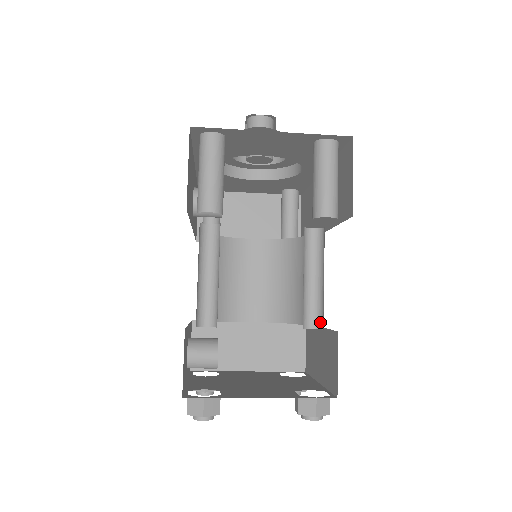
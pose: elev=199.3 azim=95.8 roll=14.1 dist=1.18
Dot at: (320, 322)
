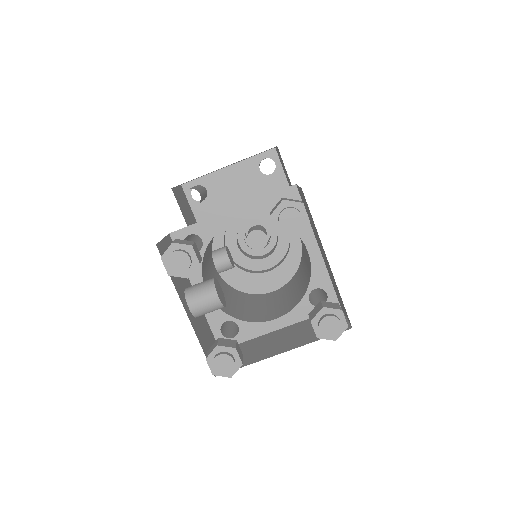
Dot at: occluded
